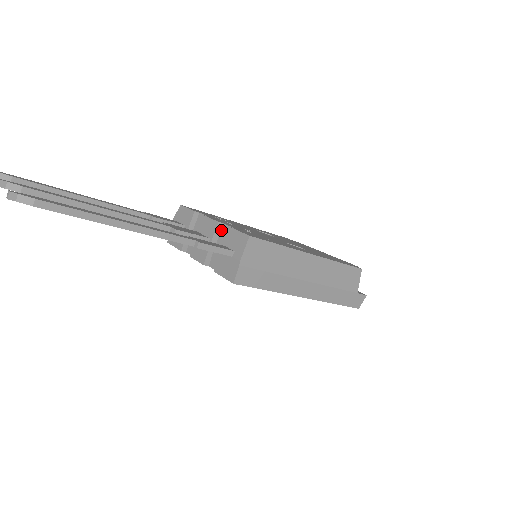
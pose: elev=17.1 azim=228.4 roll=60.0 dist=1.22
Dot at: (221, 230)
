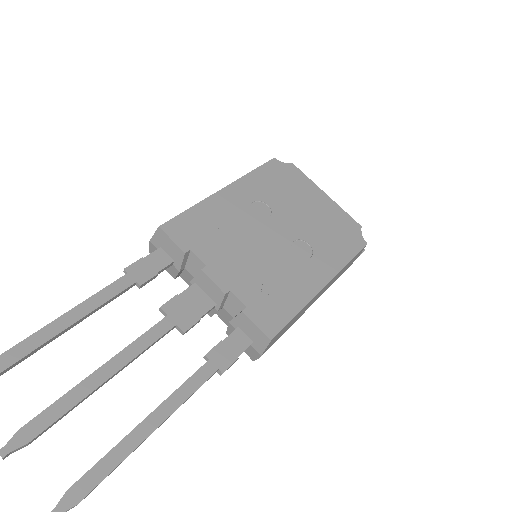
Dot at: (228, 296)
